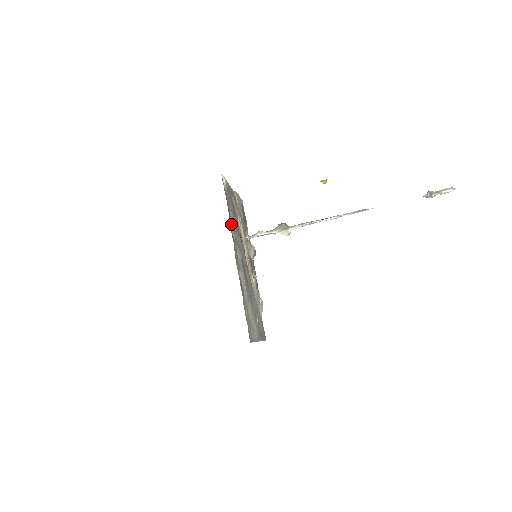
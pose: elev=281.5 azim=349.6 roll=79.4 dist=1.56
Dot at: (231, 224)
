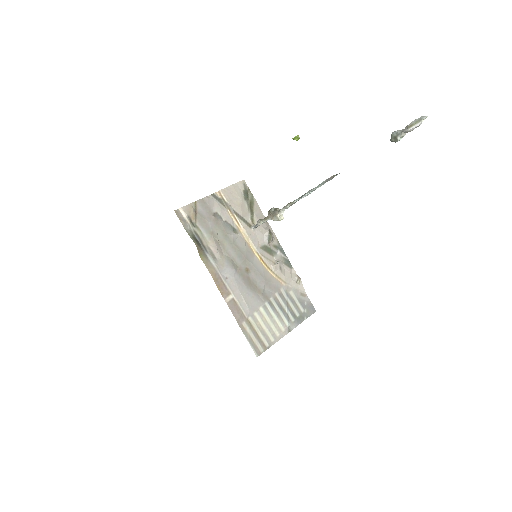
Dot at: (207, 251)
